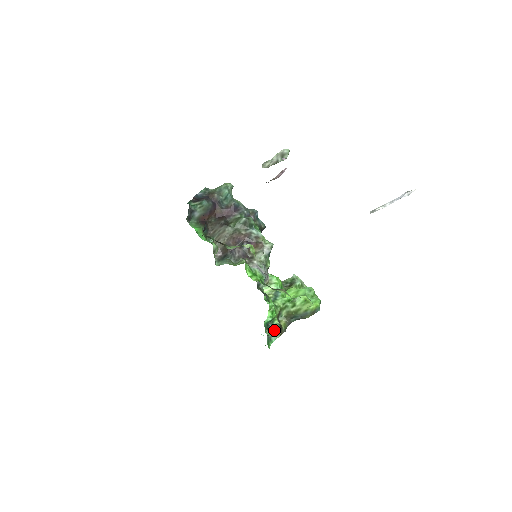
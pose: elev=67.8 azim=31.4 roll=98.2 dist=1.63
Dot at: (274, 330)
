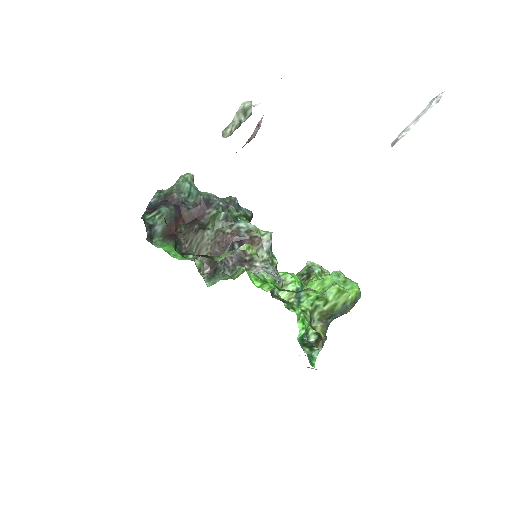
Dot at: (312, 343)
